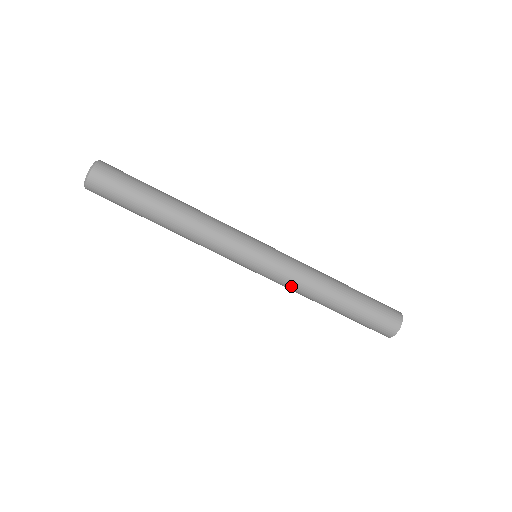
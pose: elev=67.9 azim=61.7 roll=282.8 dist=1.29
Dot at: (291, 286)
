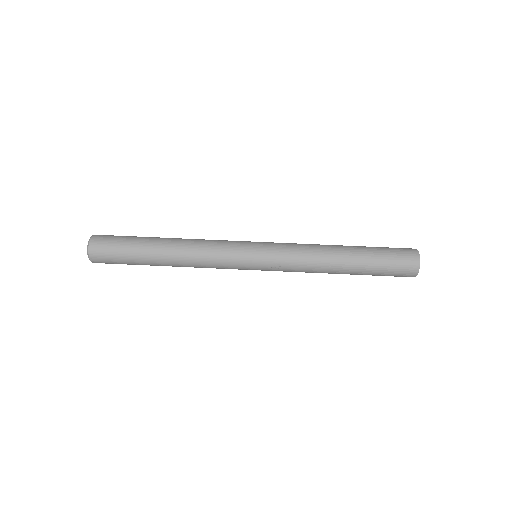
Dot at: (299, 249)
